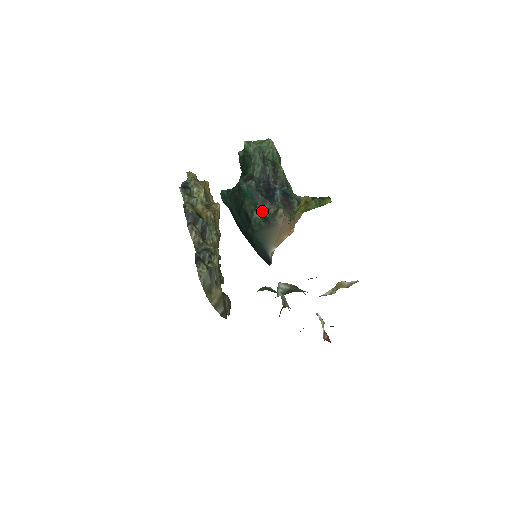
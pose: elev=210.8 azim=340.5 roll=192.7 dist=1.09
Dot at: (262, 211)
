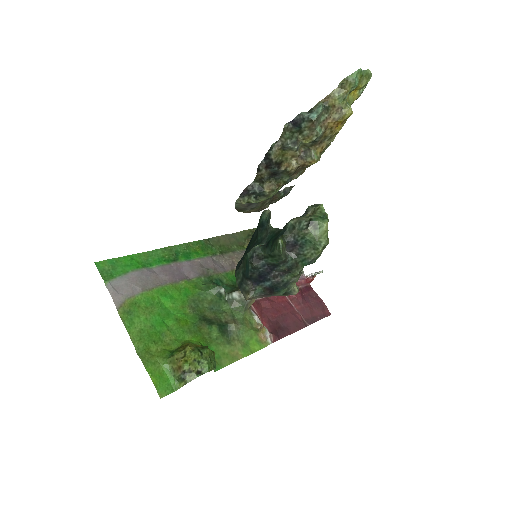
Dot at: (244, 278)
